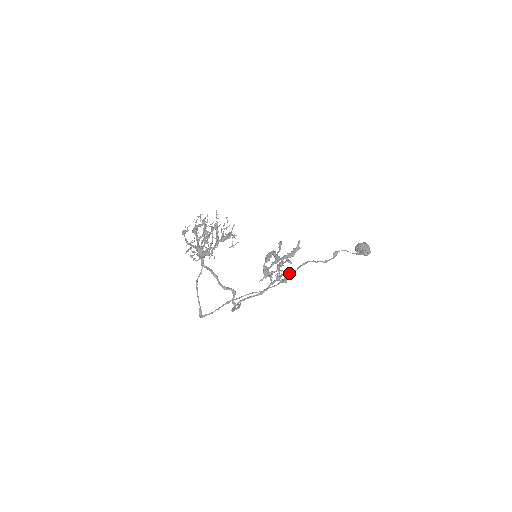
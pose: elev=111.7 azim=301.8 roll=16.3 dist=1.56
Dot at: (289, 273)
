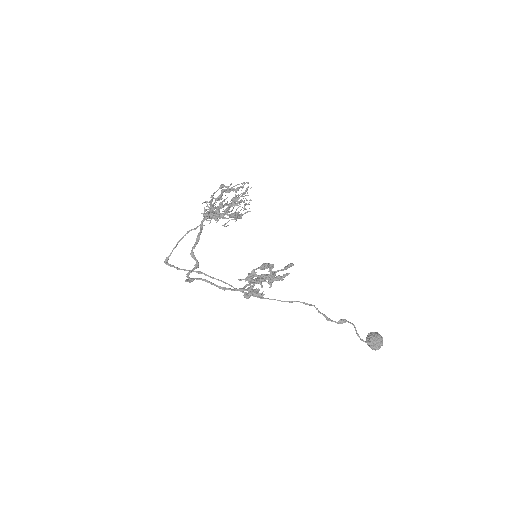
Dot at: (257, 293)
